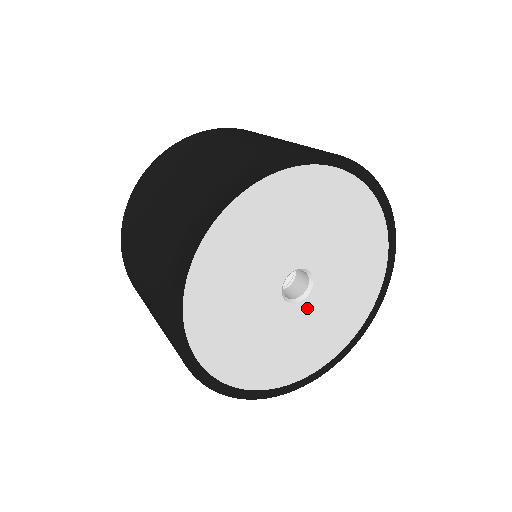
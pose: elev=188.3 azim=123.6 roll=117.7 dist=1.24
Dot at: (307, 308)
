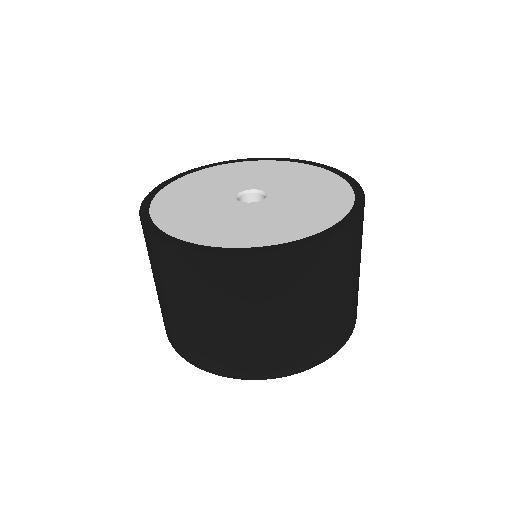
Dot at: occluded
